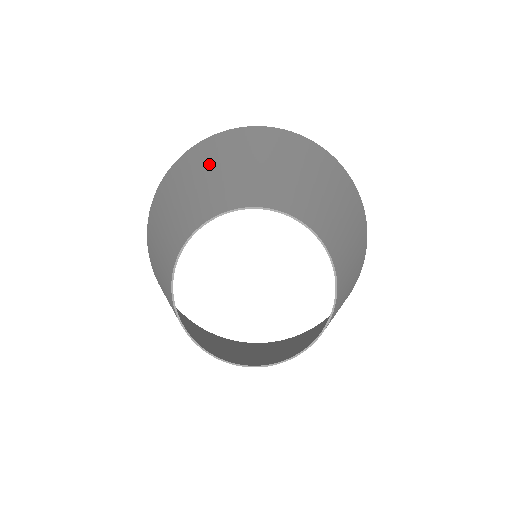
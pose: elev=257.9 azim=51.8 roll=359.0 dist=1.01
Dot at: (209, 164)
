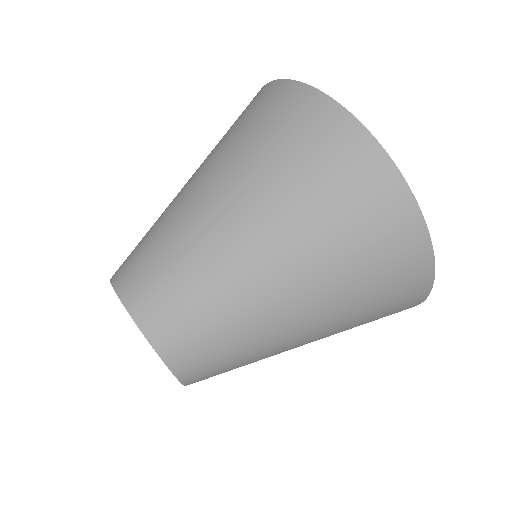
Dot at: occluded
